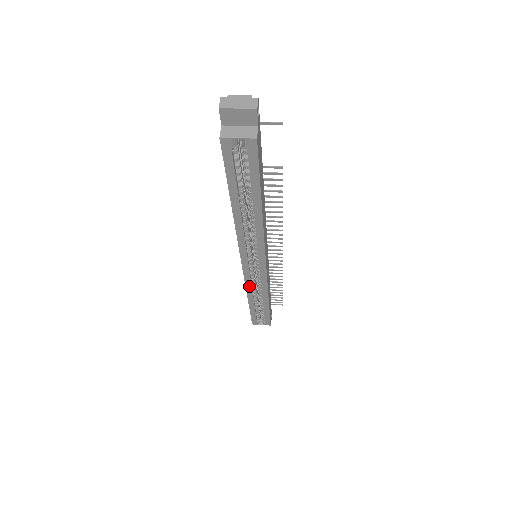
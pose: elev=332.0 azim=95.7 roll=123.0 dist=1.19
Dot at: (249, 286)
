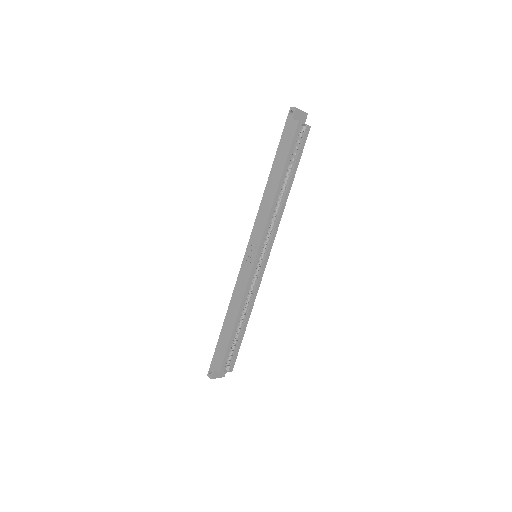
Dot at: (247, 292)
